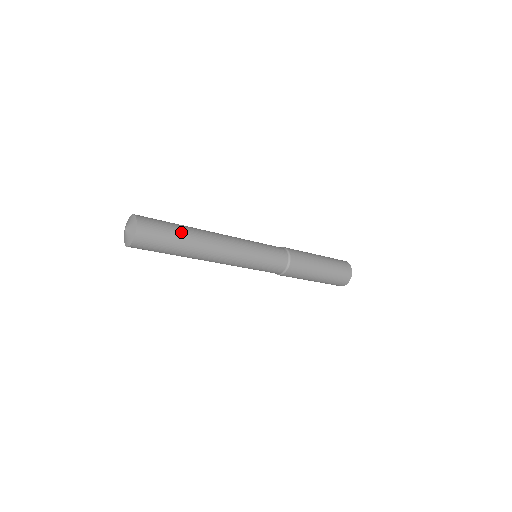
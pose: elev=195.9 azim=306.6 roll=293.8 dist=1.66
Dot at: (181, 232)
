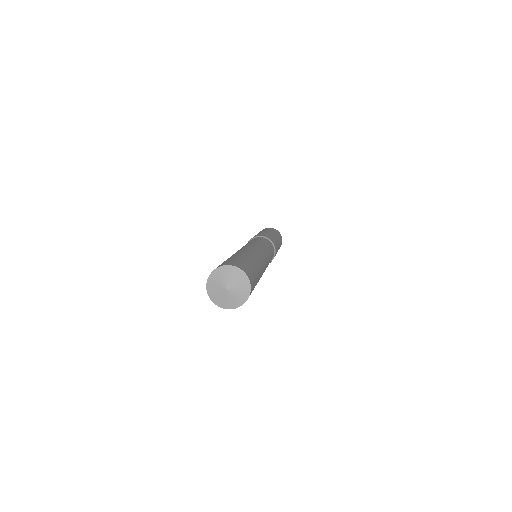
Dot at: (252, 260)
